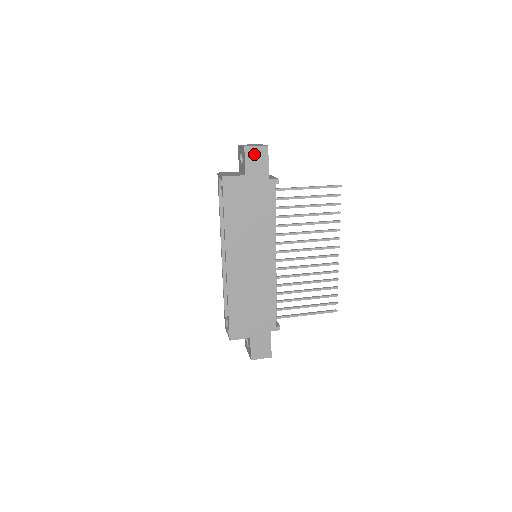
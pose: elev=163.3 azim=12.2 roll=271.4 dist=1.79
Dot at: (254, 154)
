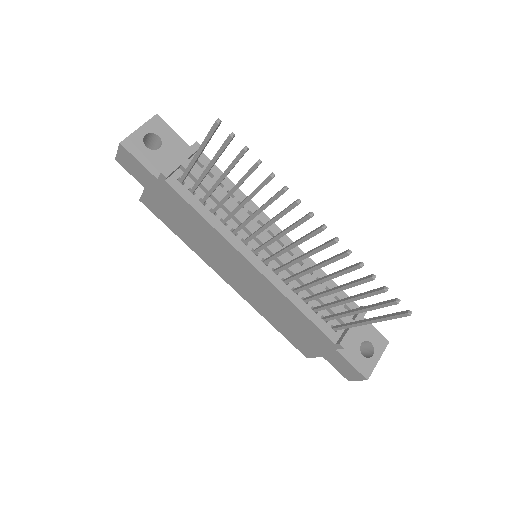
Dot at: (125, 161)
